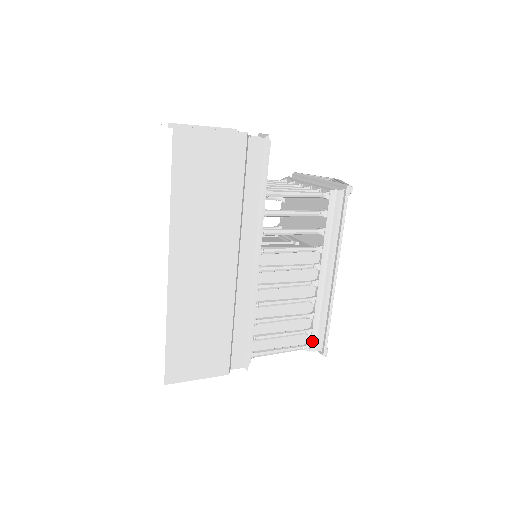
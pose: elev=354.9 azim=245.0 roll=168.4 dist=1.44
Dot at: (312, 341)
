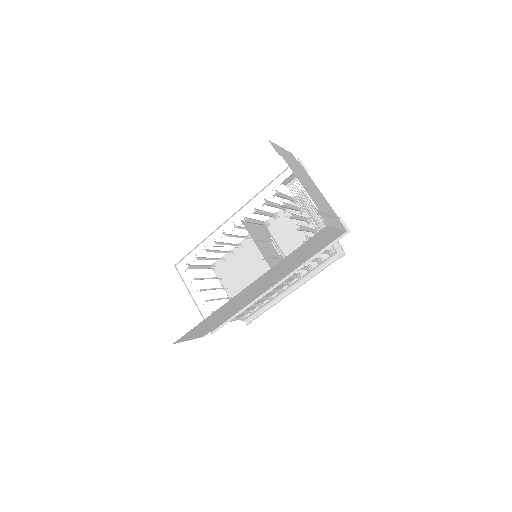
Dot at: (248, 316)
